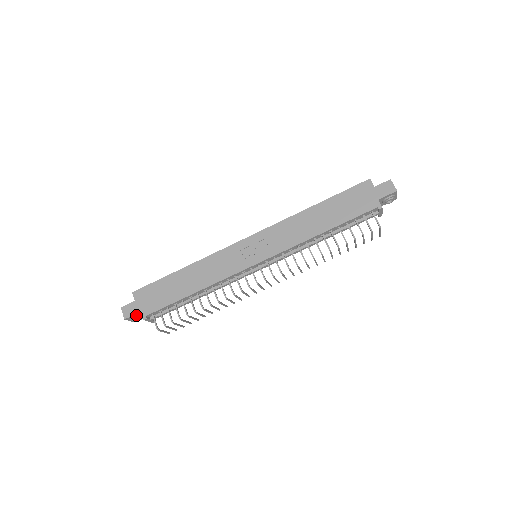
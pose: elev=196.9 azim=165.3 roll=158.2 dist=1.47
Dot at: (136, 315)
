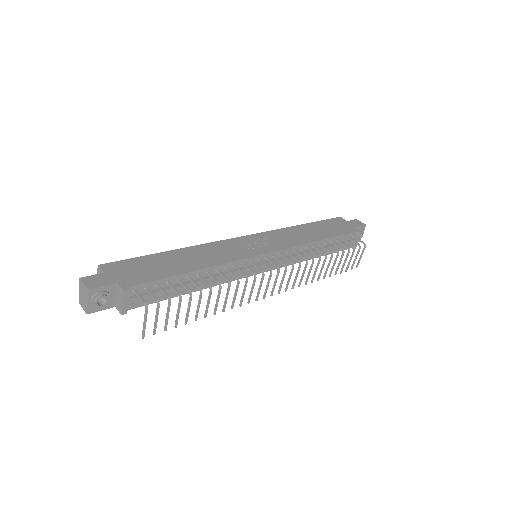
Dot at: (105, 290)
